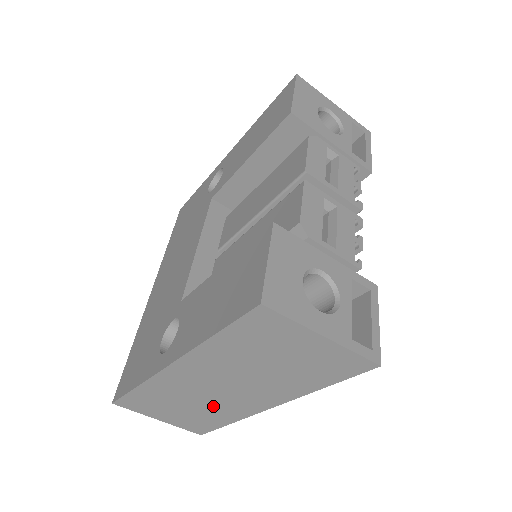
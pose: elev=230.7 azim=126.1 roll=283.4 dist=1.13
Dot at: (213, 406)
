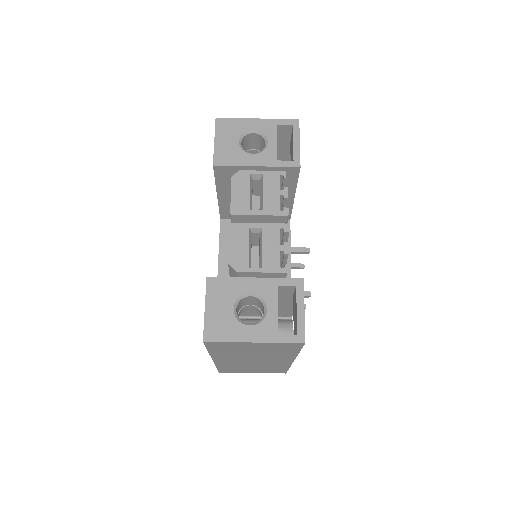
Dot at: (265, 365)
